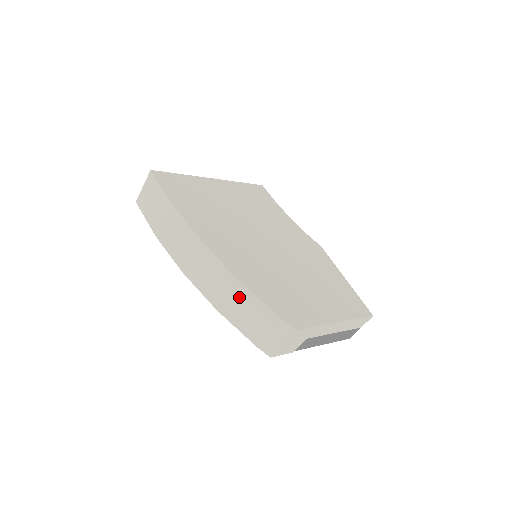
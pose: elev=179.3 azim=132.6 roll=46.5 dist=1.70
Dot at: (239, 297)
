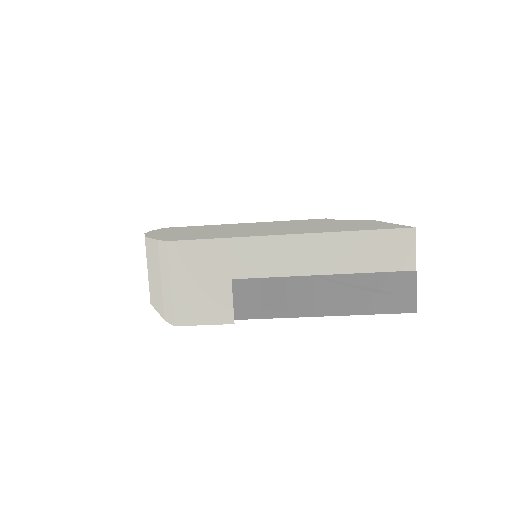
Dot at: (149, 259)
